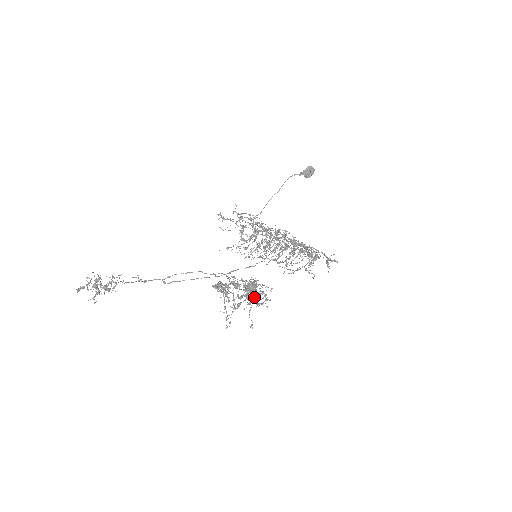
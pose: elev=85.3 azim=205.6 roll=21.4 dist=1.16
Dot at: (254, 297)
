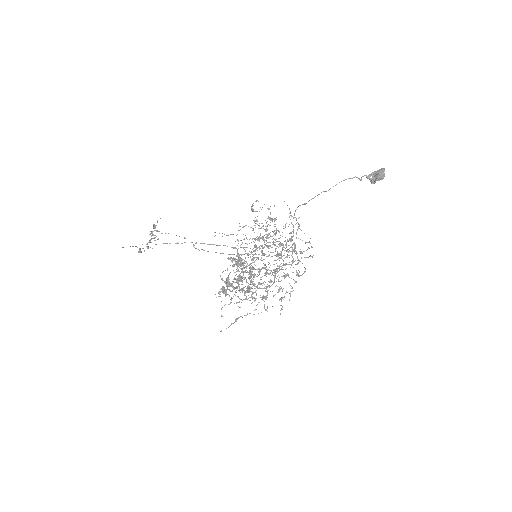
Dot at: (233, 289)
